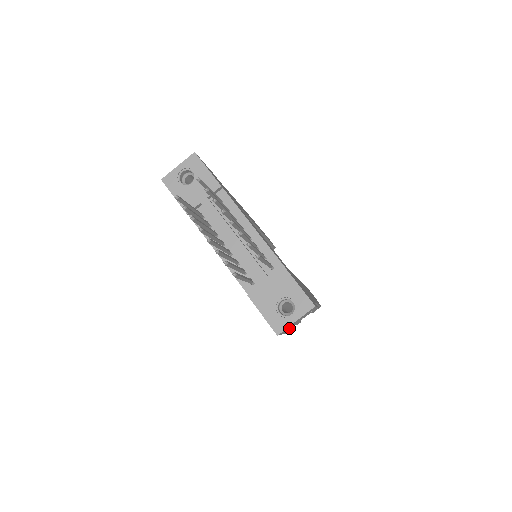
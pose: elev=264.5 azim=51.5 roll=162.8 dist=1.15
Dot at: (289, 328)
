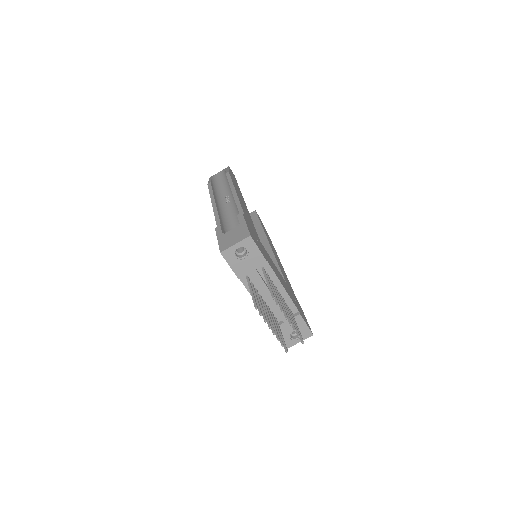
Dot at: occluded
